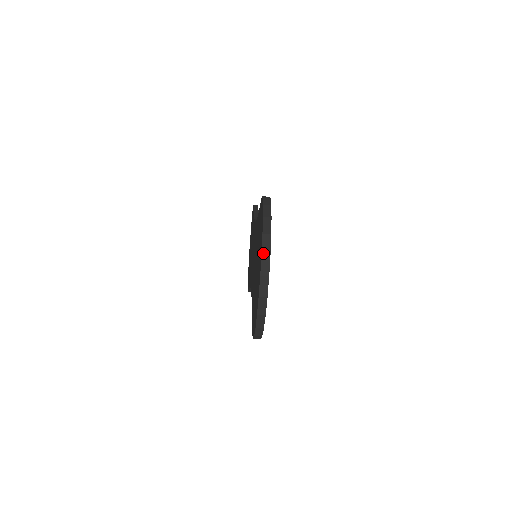
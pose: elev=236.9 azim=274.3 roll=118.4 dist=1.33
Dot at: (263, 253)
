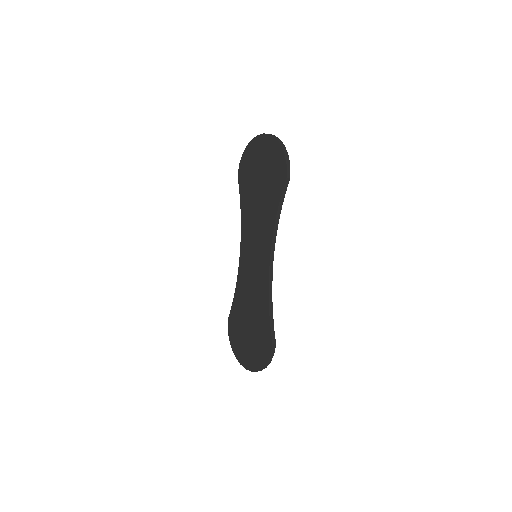
Dot at: occluded
